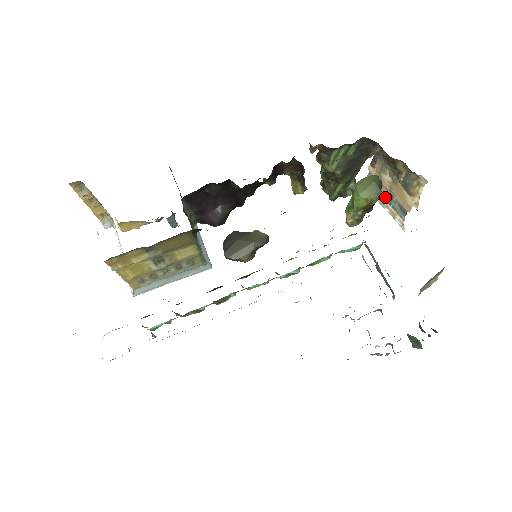
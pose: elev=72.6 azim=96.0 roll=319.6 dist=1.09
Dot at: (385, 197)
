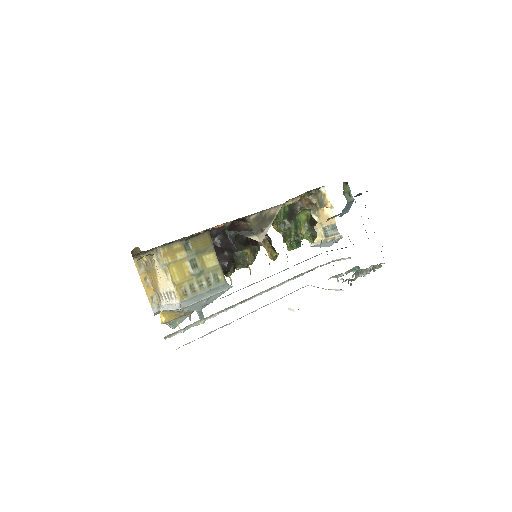
Dot at: (323, 235)
